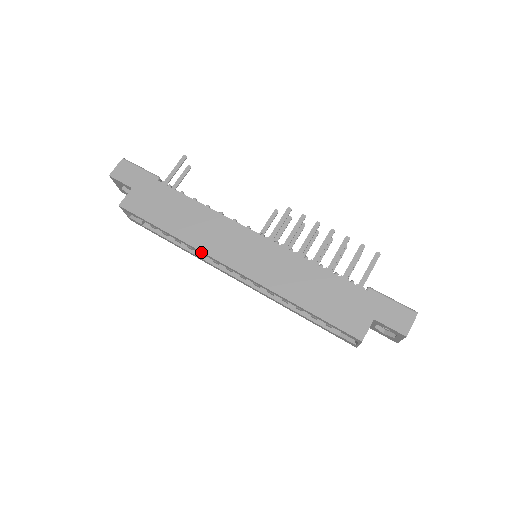
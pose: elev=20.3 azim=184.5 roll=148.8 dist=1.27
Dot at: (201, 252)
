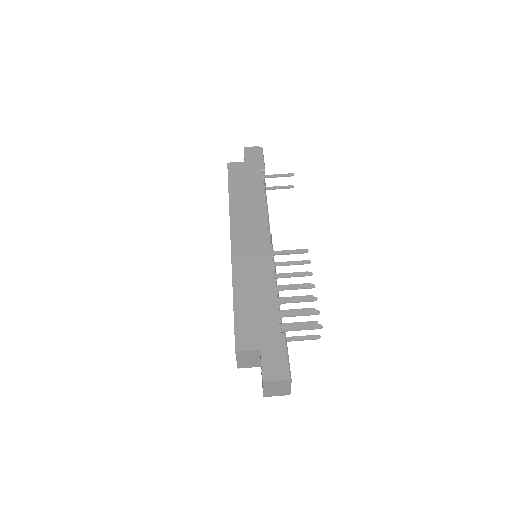
Dot at: (230, 220)
